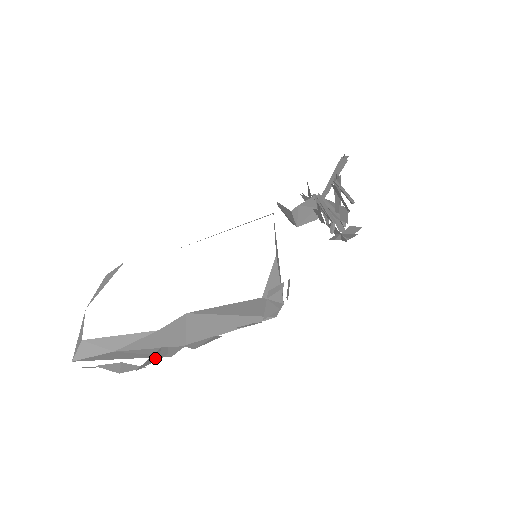
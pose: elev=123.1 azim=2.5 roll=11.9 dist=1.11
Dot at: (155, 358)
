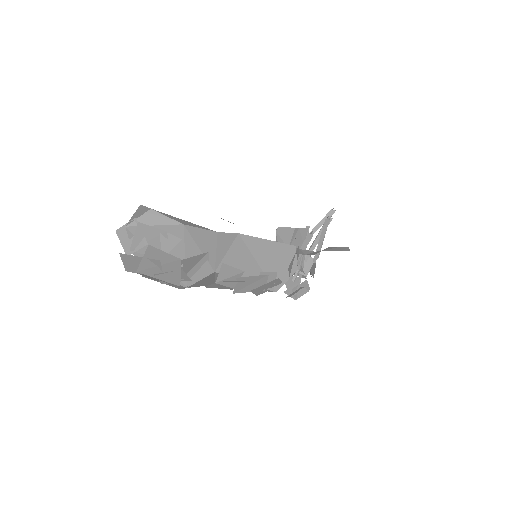
Dot at: (187, 269)
